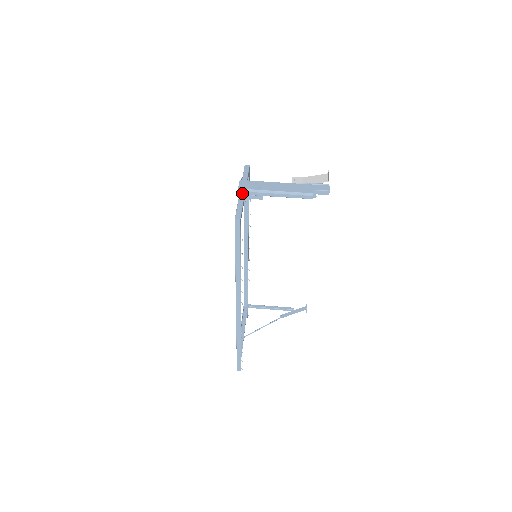
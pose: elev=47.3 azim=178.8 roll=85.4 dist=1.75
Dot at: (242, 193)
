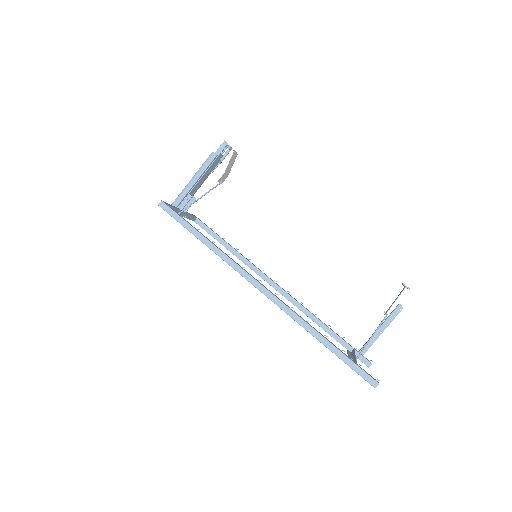
Dot at: occluded
